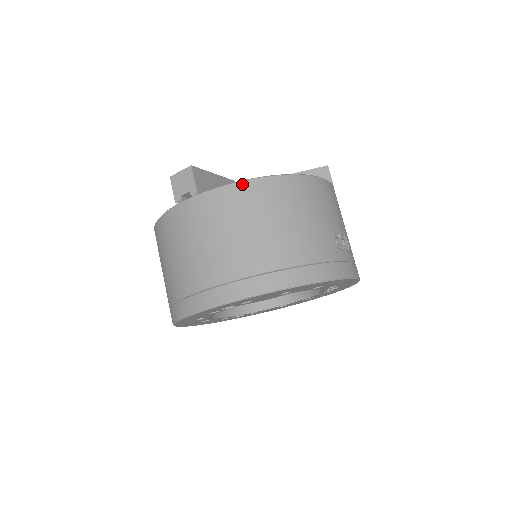
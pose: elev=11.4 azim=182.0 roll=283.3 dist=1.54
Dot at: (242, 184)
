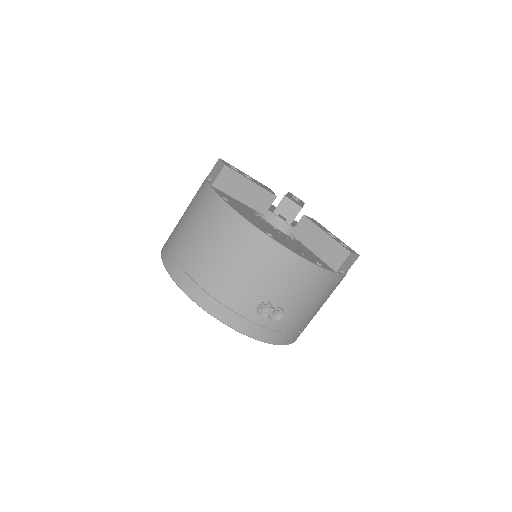
Dot at: (229, 210)
